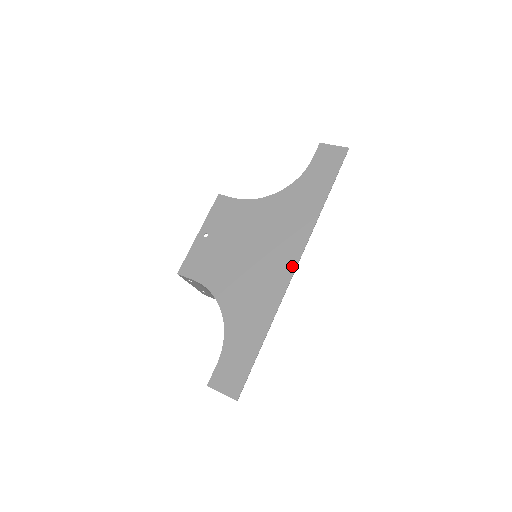
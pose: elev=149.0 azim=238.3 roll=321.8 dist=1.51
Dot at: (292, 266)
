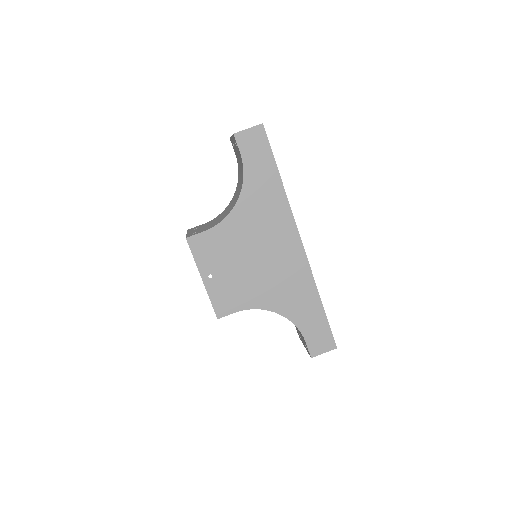
Dot at: (300, 247)
